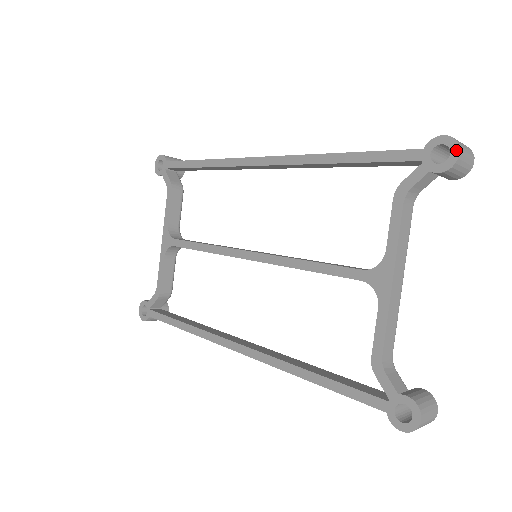
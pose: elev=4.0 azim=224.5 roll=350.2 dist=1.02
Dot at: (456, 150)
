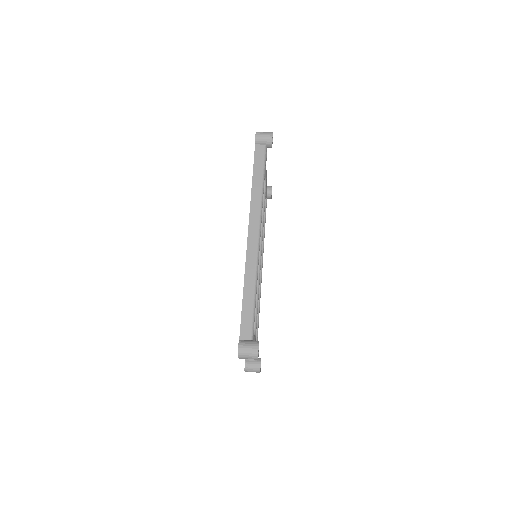
Dot at: (238, 356)
